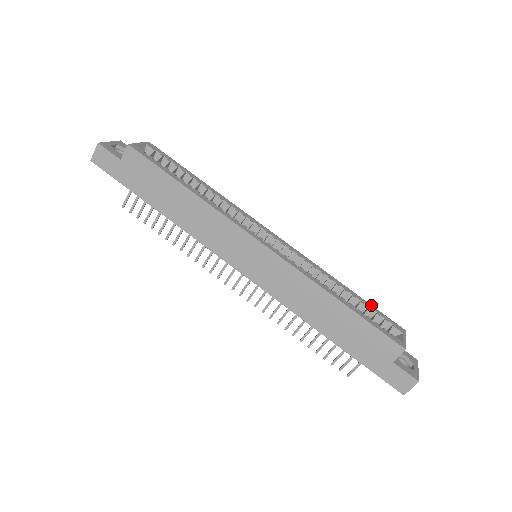
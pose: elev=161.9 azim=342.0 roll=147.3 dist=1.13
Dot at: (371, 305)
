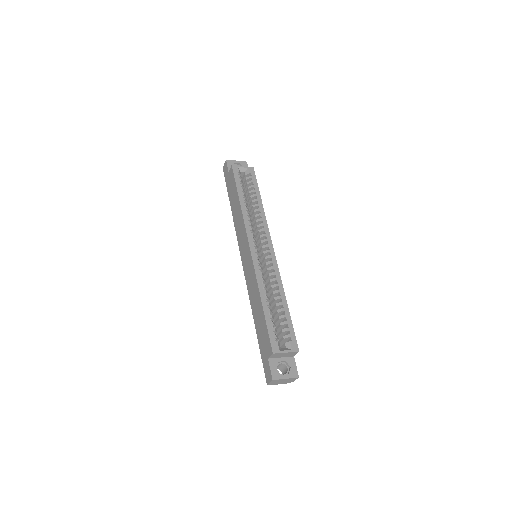
Dot at: occluded
